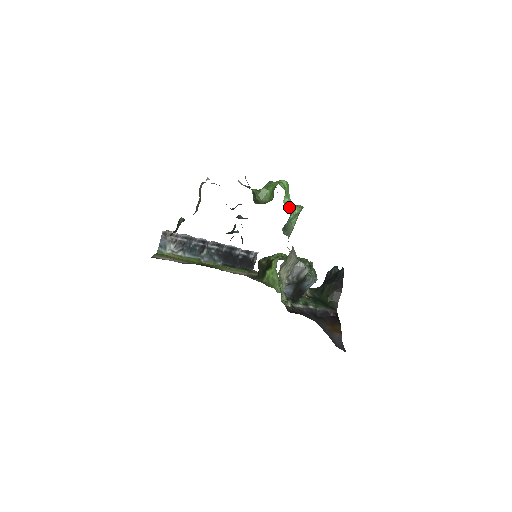
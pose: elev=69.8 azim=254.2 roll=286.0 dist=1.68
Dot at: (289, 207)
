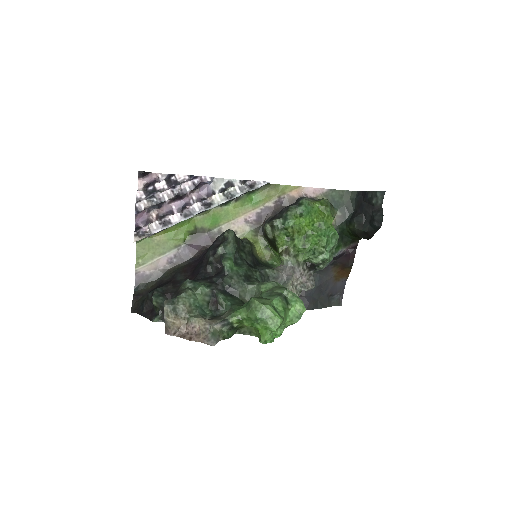
Dot at: (281, 329)
